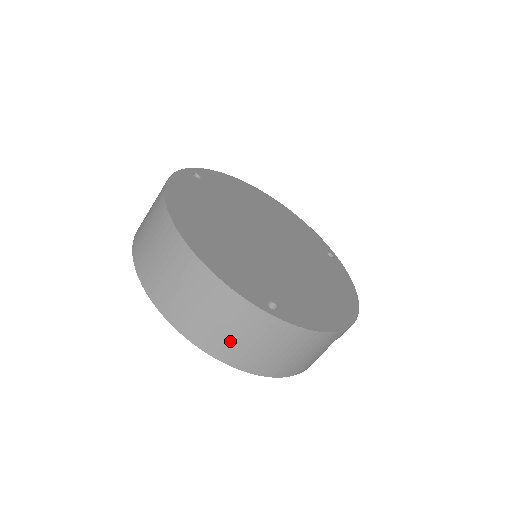
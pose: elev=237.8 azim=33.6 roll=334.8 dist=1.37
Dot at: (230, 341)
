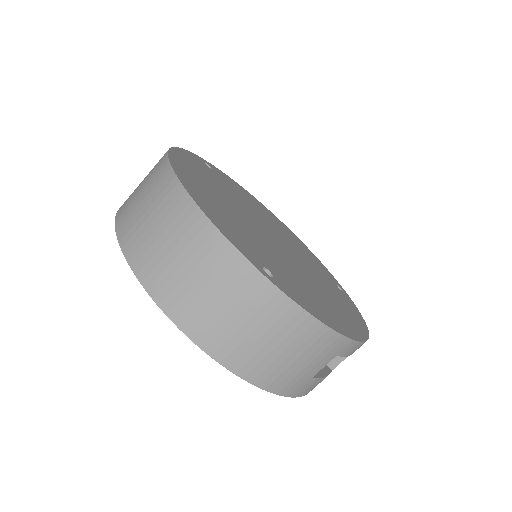
Dot at: (207, 309)
